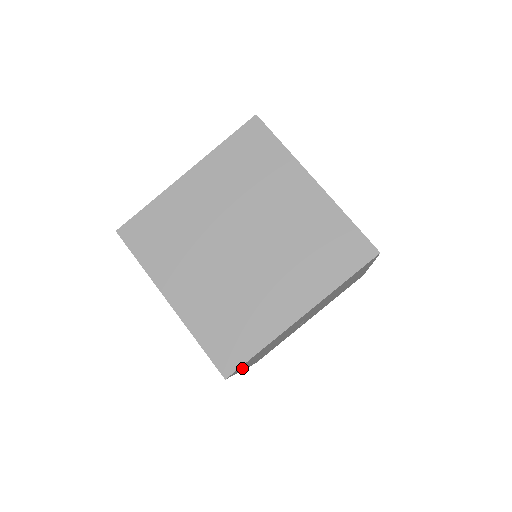
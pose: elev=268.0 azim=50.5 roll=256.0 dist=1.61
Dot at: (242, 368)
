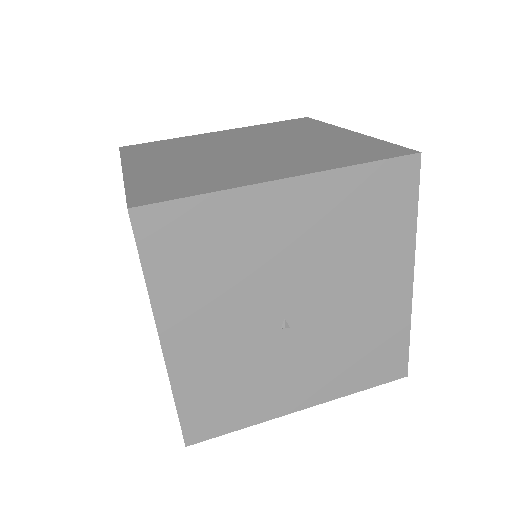
Dot at: (161, 280)
